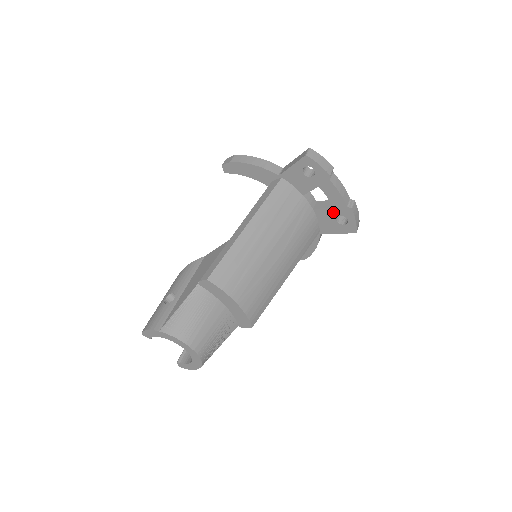
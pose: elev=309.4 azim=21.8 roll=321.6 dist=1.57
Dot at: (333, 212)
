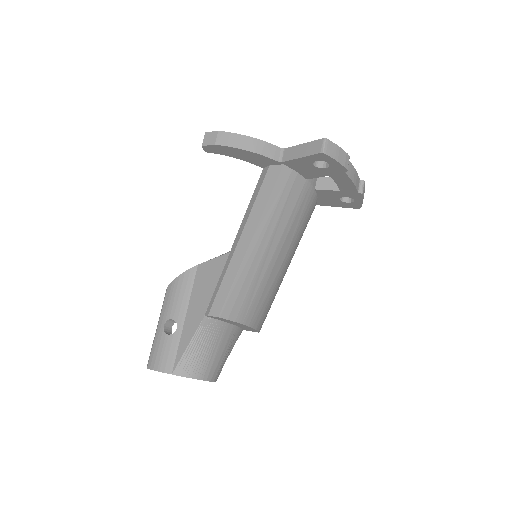
Dot at: (339, 194)
